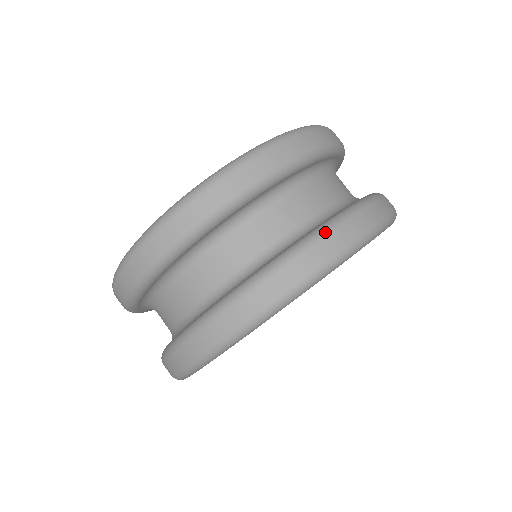
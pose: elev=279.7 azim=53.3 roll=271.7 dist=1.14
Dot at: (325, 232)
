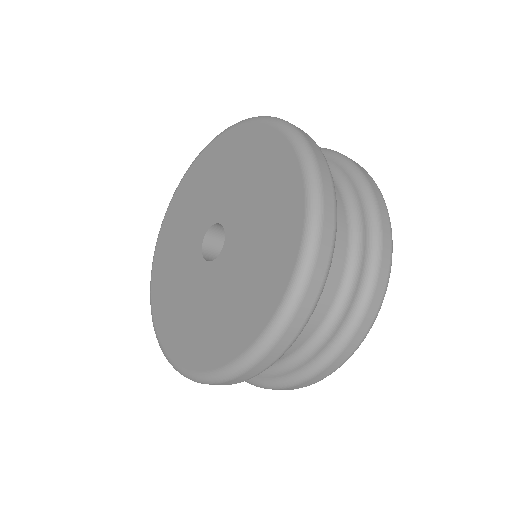
Dot at: (375, 279)
